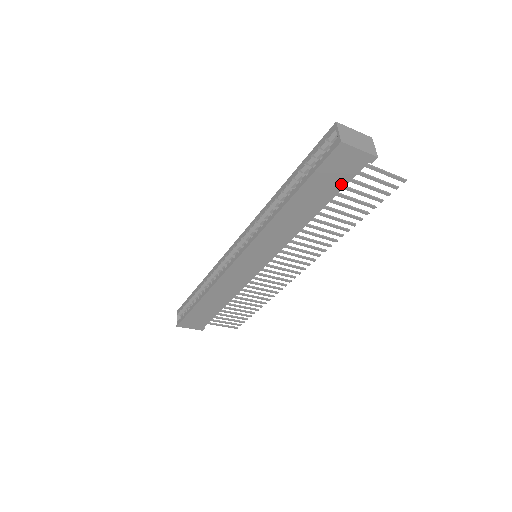
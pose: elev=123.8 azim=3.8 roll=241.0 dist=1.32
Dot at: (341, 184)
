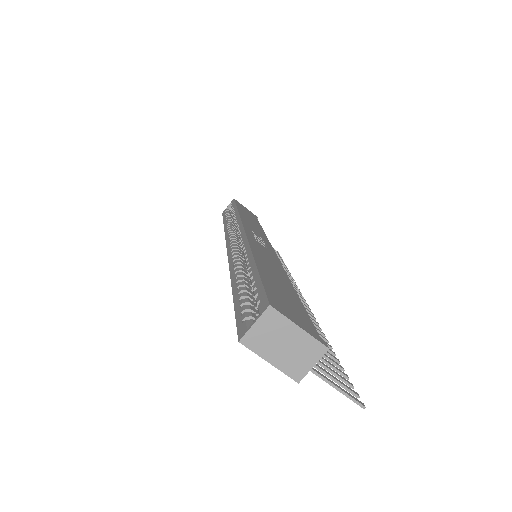
Dot at: occluded
